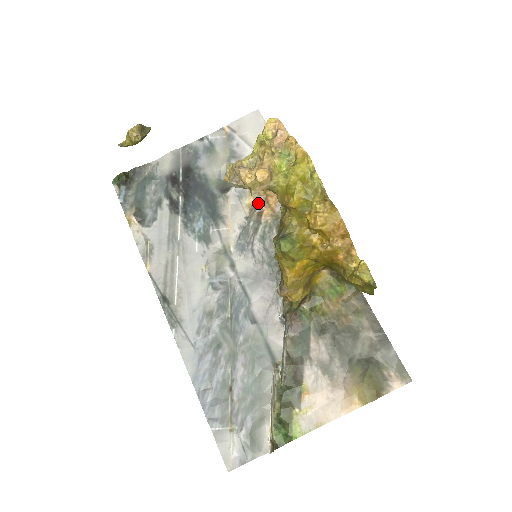
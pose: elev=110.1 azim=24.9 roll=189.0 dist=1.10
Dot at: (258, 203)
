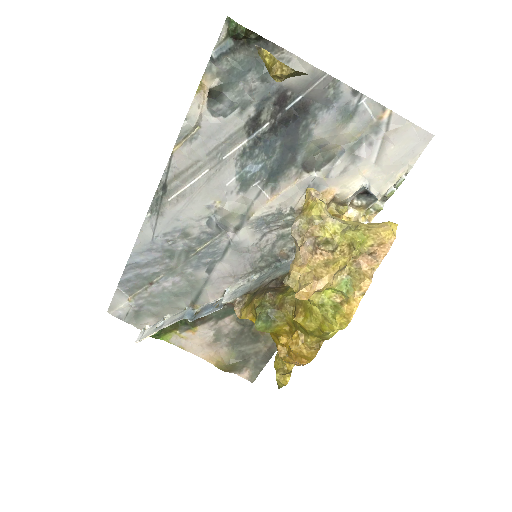
Dot at: occluded
